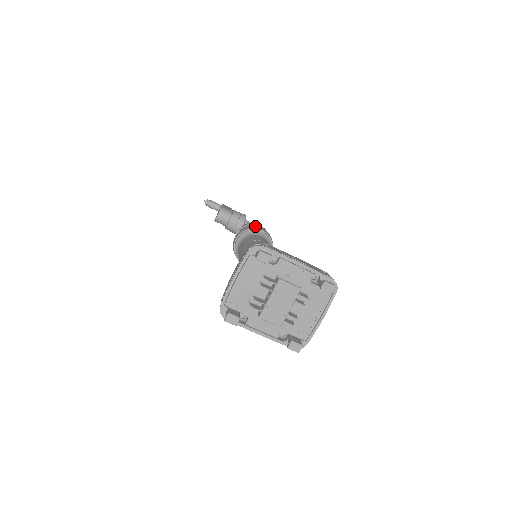
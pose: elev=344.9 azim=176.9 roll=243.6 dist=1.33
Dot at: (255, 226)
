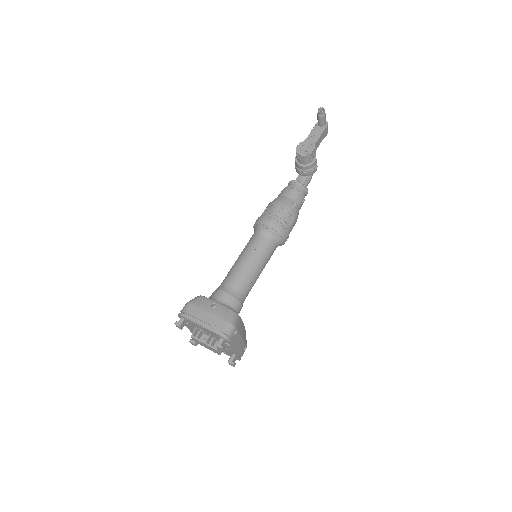
Dot at: (287, 232)
